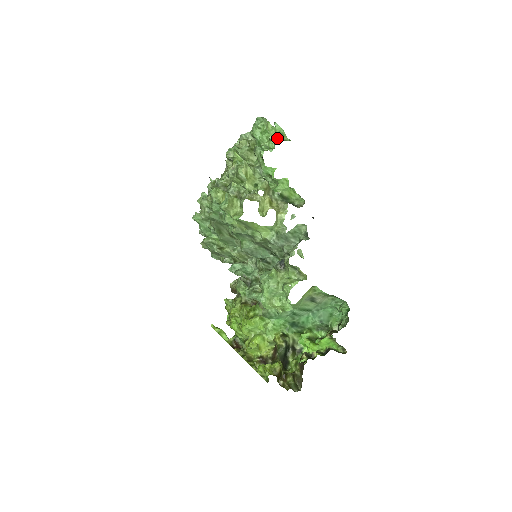
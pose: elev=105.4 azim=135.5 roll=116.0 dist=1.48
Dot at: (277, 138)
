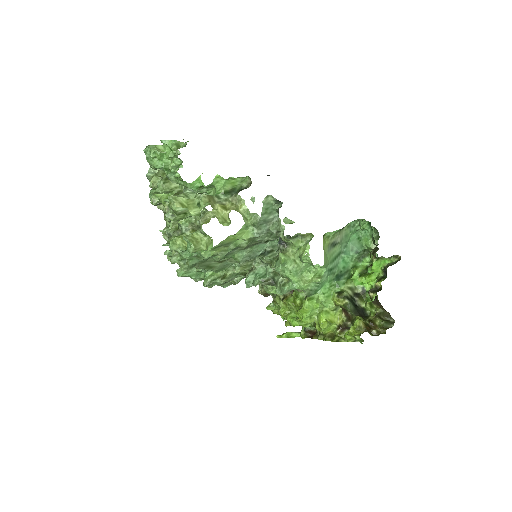
Dot at: (176, 152)
